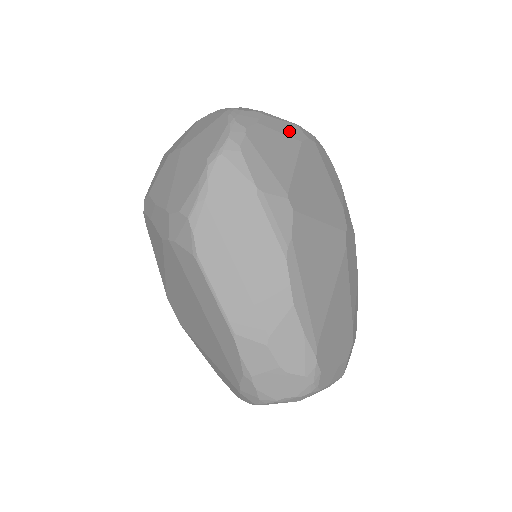
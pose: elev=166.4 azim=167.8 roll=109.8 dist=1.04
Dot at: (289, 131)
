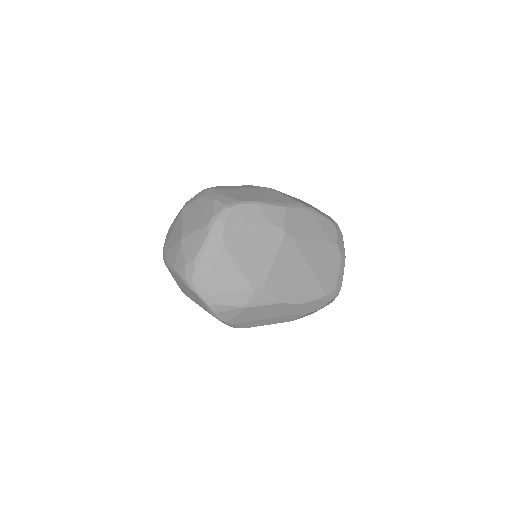
Dot at: (214, 252)
